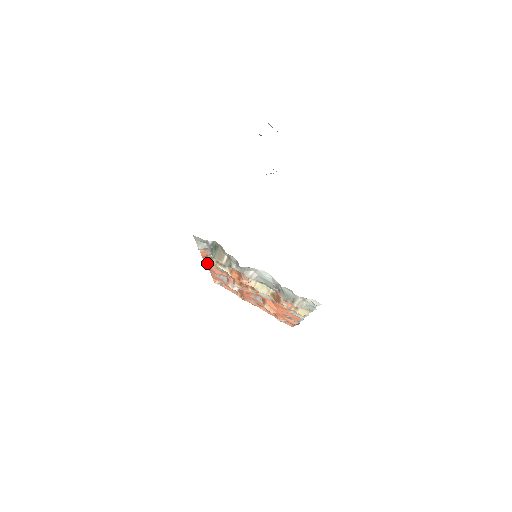
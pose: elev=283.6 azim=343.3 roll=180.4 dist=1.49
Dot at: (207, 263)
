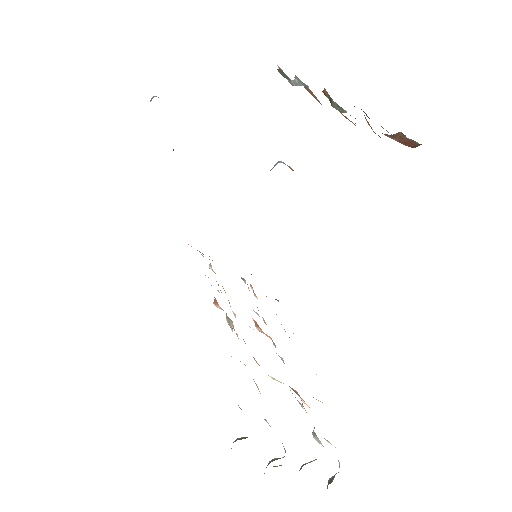
Dot at: occluded
